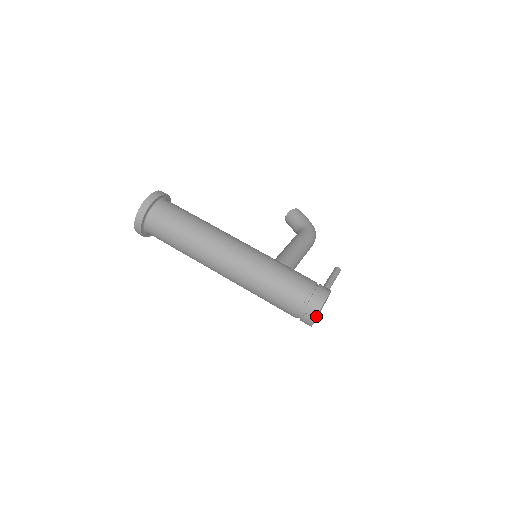
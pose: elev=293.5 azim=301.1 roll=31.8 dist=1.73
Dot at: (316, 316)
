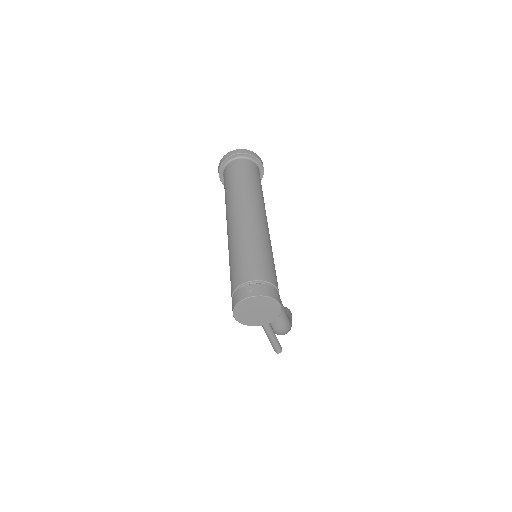
Dot at: (256, 295)
